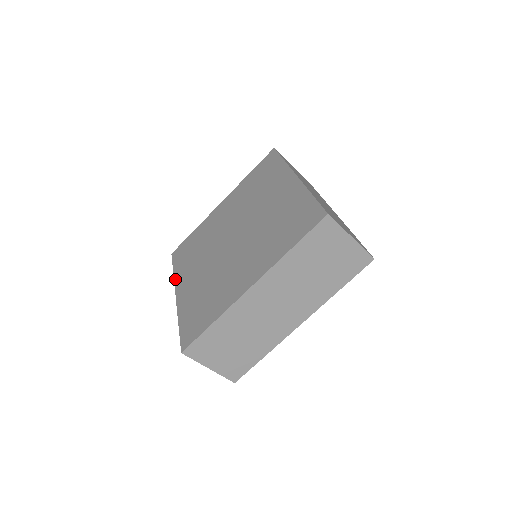
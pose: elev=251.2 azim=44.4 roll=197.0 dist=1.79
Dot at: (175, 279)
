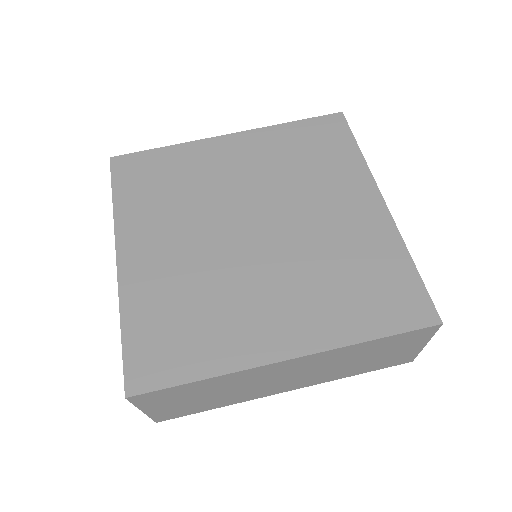
Dot at: (117, 221)
